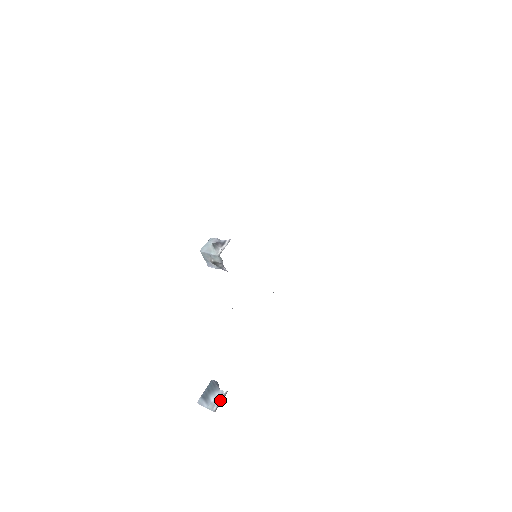
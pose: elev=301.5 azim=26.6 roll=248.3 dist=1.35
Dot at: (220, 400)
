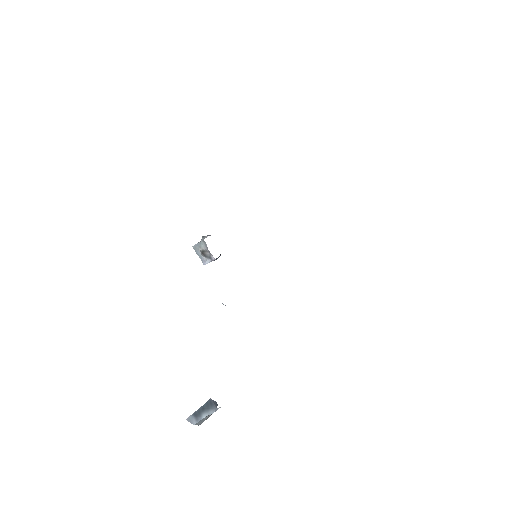
Dot at: occluded
